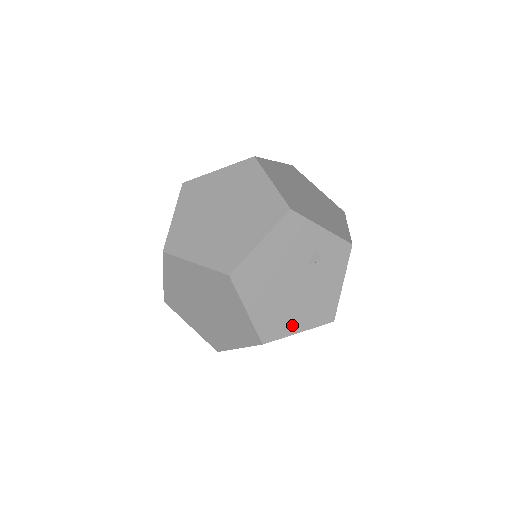
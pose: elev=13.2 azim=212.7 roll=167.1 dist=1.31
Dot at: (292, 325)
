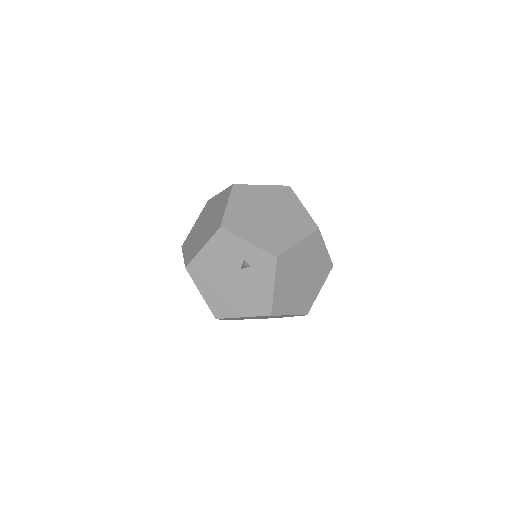
Dot at: (236, 310)
